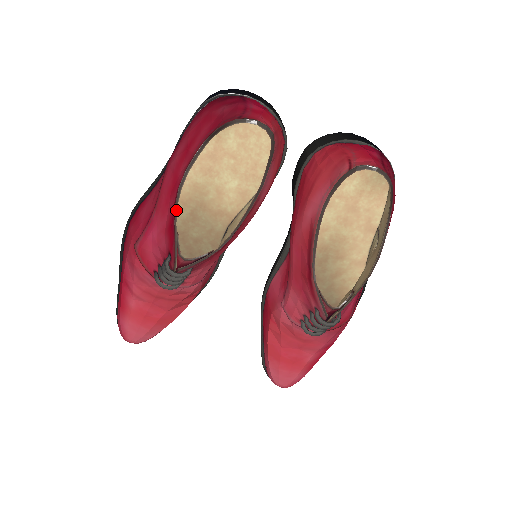
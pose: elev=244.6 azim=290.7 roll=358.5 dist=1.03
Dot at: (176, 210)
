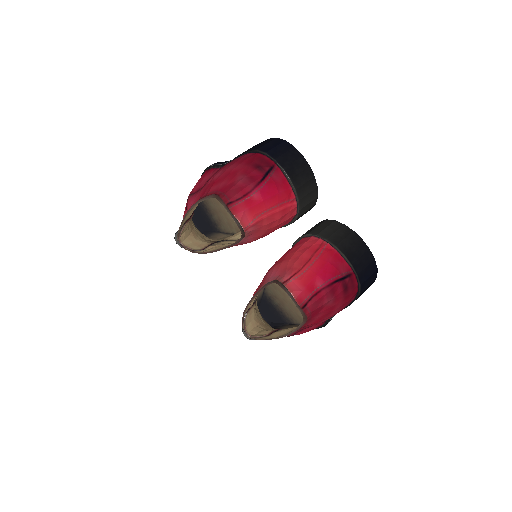
Dot at: (185, 216)
